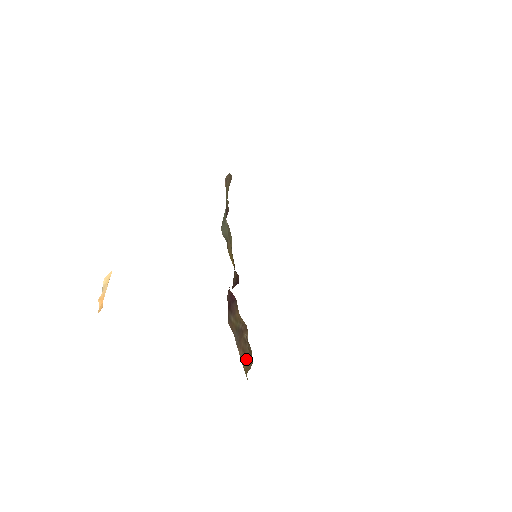
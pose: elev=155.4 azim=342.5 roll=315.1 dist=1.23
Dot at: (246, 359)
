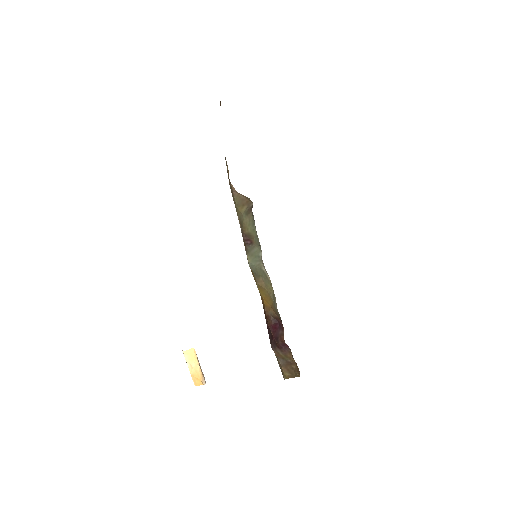
Dot at: (290, 374)
